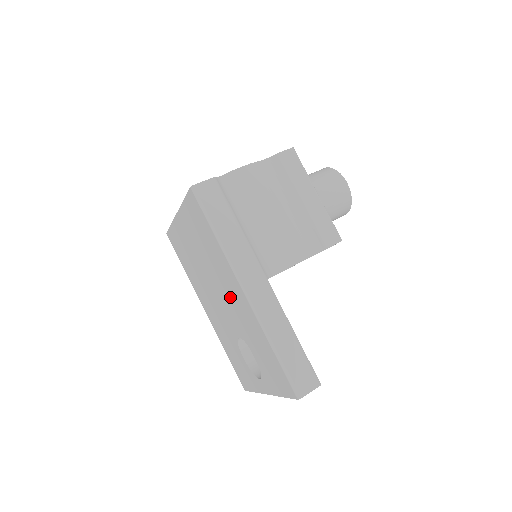
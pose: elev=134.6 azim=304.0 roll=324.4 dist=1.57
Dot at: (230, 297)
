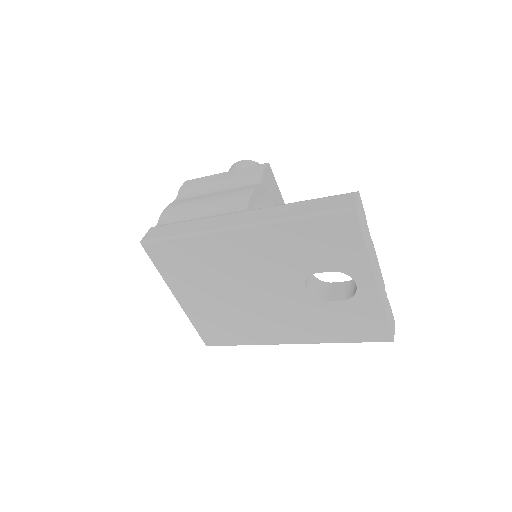
Dot at: (251, 264)
